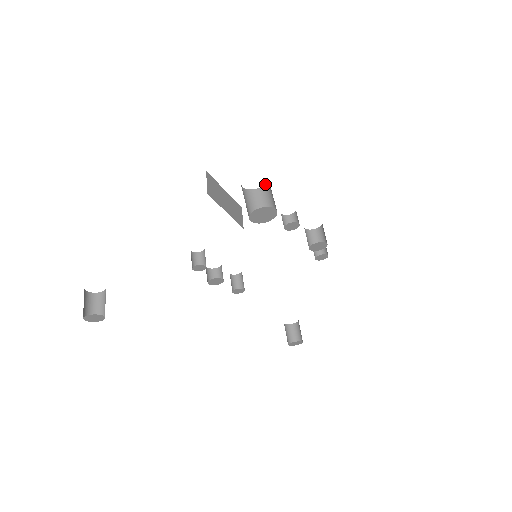
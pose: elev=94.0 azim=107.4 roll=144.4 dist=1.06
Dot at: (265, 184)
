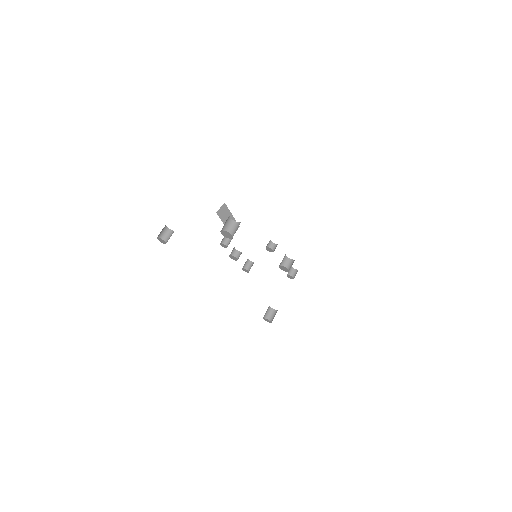
Dot at: occluded
